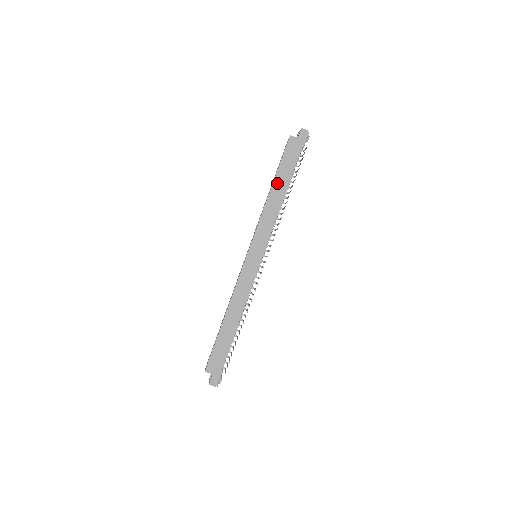
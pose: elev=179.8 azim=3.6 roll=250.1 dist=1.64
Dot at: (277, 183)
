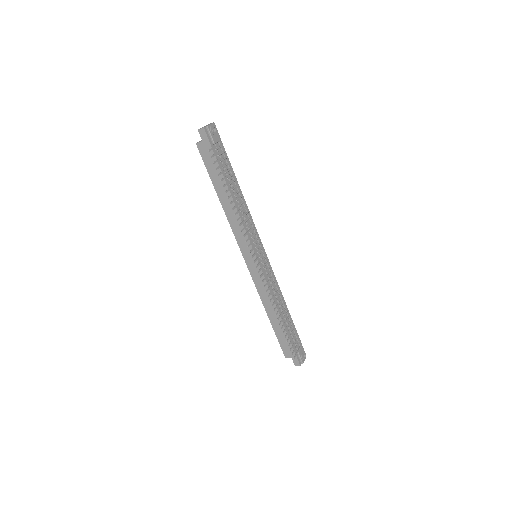
Dot at: (219, 192)
